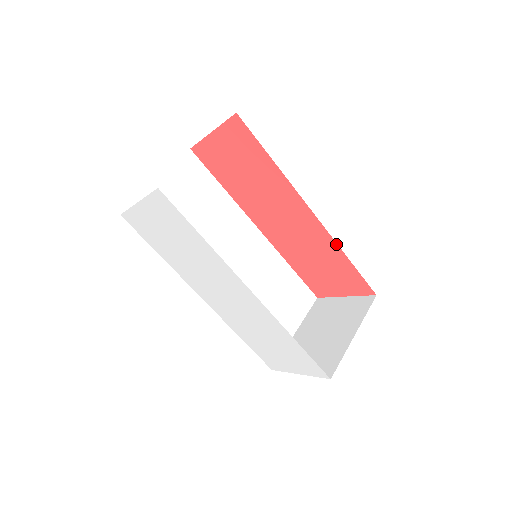
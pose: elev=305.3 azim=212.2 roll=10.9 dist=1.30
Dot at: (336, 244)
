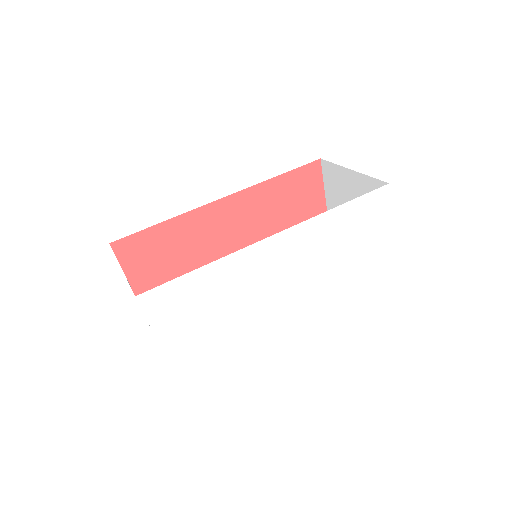
Dot at: (260, 184)
